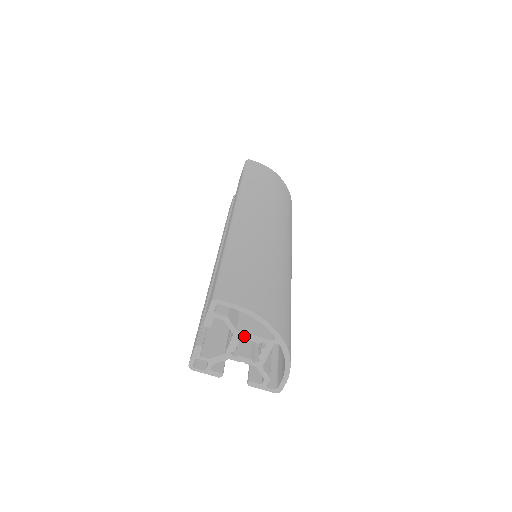
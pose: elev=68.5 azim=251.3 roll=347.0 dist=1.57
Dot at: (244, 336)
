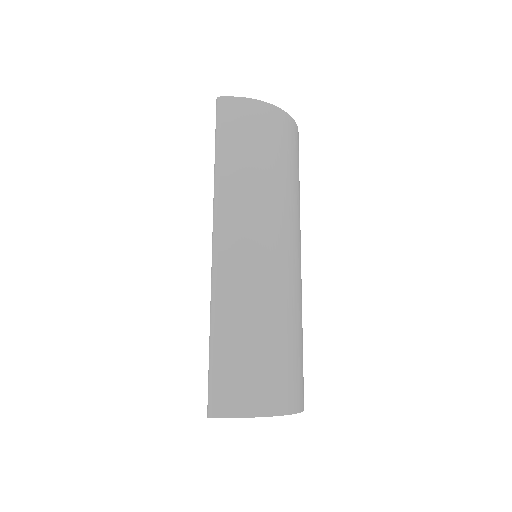
Dot at: occluded
